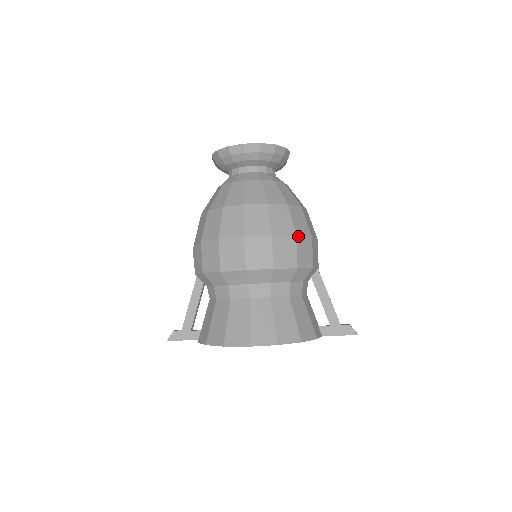
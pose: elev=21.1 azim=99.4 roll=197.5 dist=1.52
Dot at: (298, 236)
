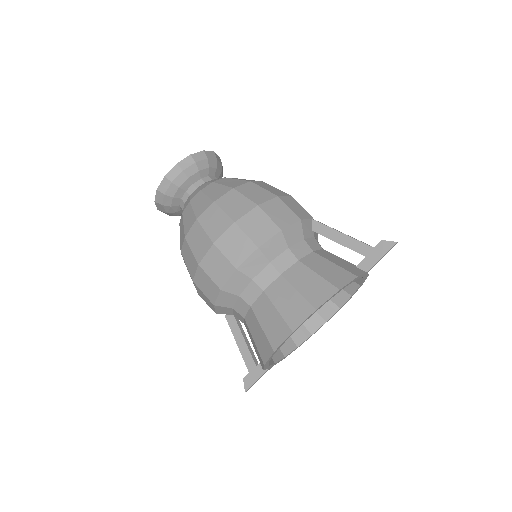
Dot at: (261, 204)
